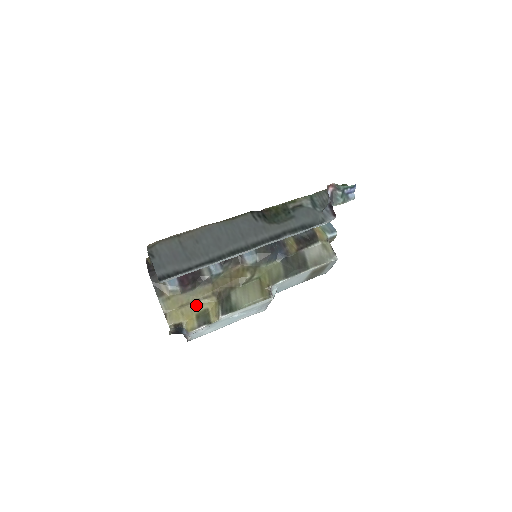
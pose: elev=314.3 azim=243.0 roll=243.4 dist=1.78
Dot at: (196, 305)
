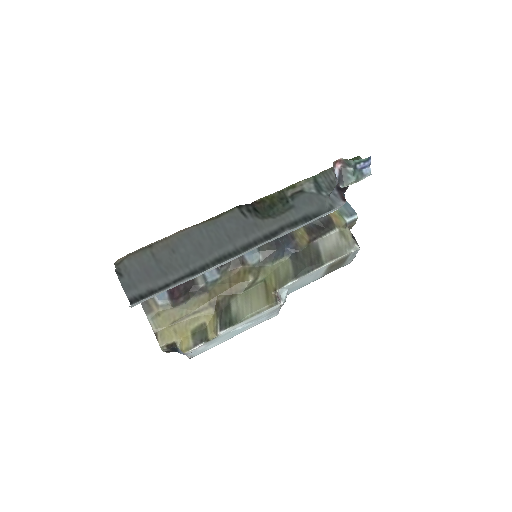
Dot at: (191, 320)
